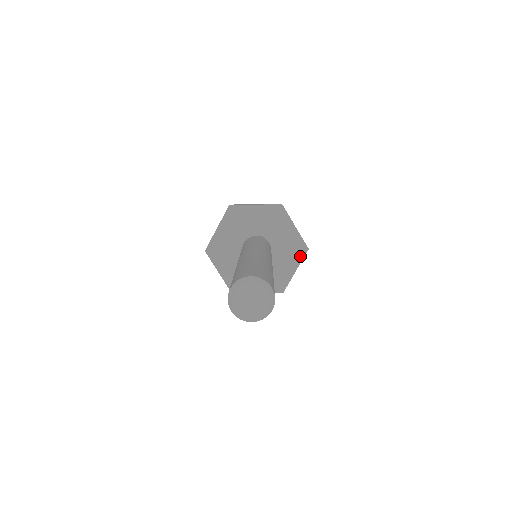
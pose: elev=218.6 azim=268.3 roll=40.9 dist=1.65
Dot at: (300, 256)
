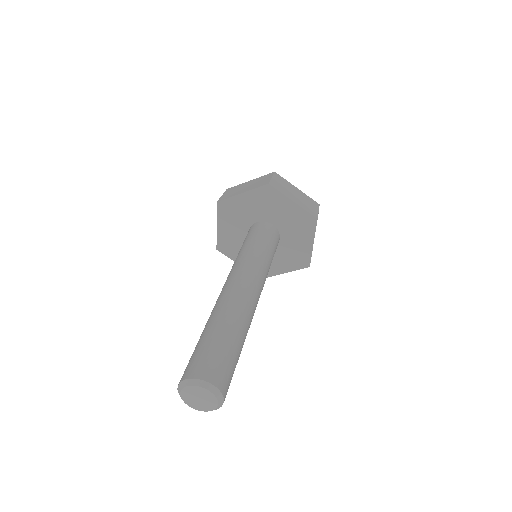
Dot at: (311, 228)
